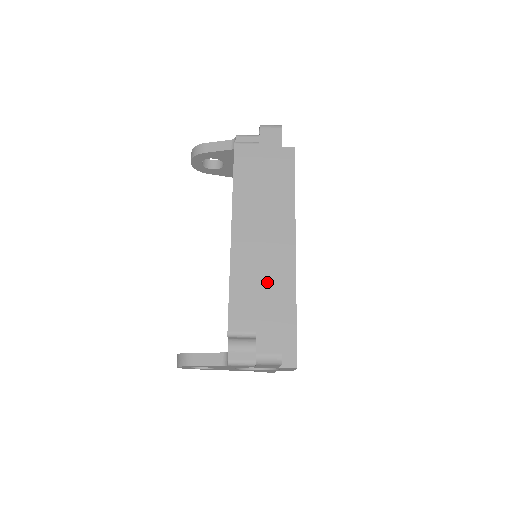
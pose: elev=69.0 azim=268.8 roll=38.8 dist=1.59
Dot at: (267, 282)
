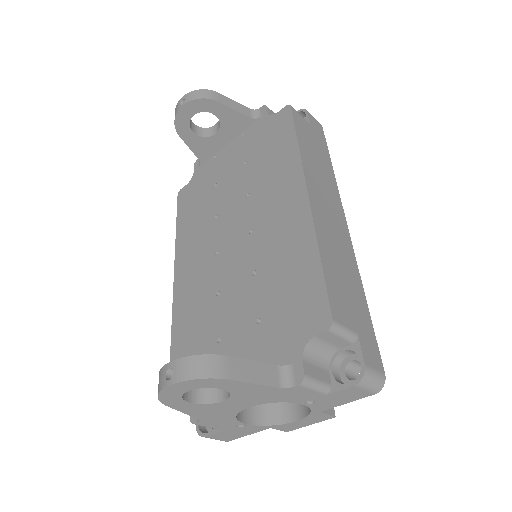
Dot at: (351, 273)
